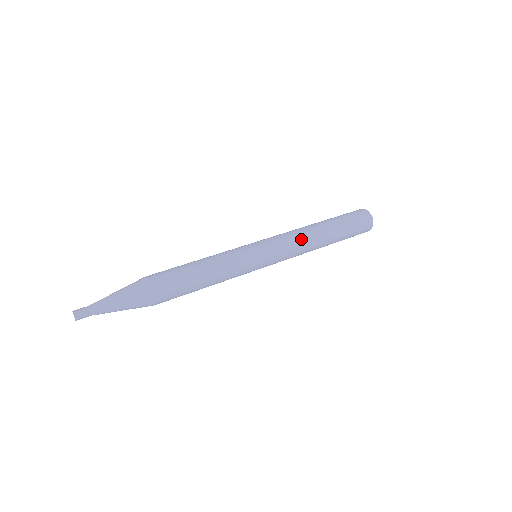
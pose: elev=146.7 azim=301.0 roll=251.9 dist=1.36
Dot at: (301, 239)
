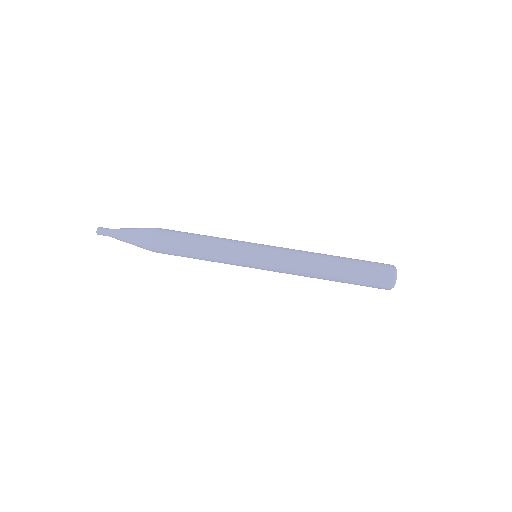
Dot at: (299, 275)
